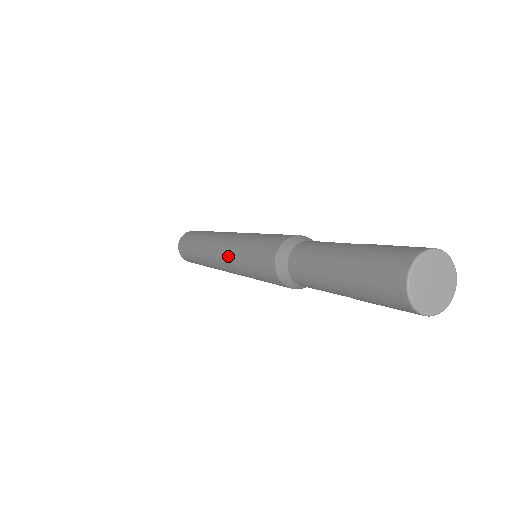
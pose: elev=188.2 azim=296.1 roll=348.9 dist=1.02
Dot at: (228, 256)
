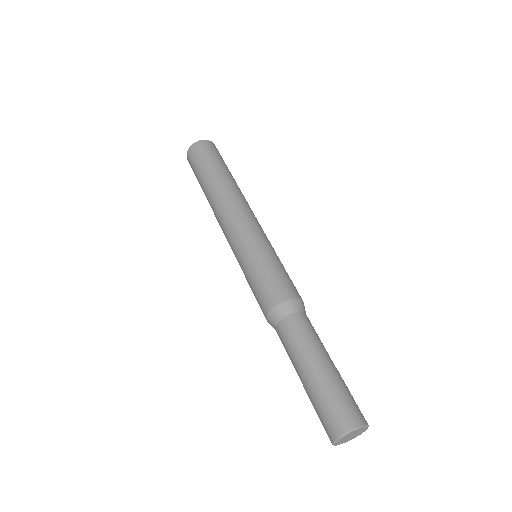
Dot at: (233, 249)
